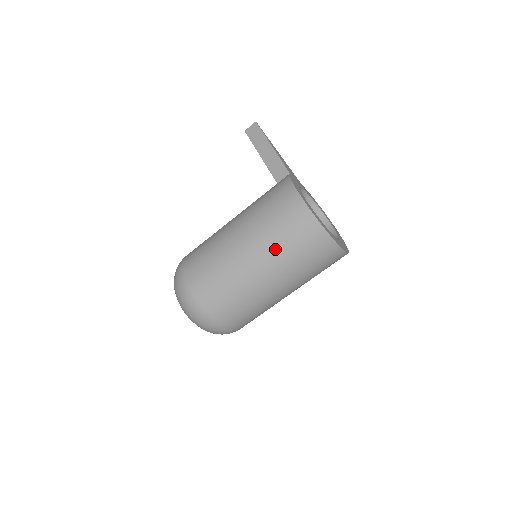
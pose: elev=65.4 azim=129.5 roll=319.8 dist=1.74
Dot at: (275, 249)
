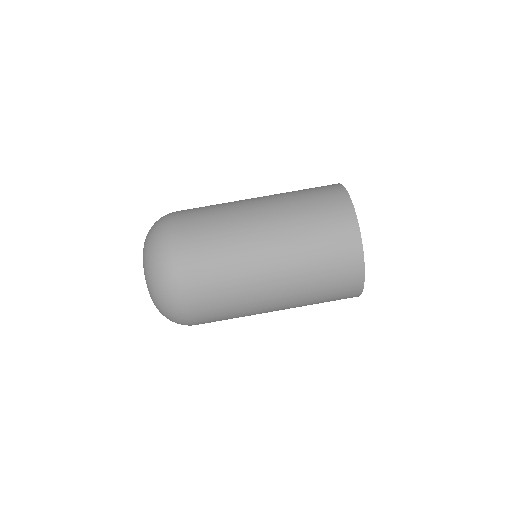
Dot at: (286, 195)
